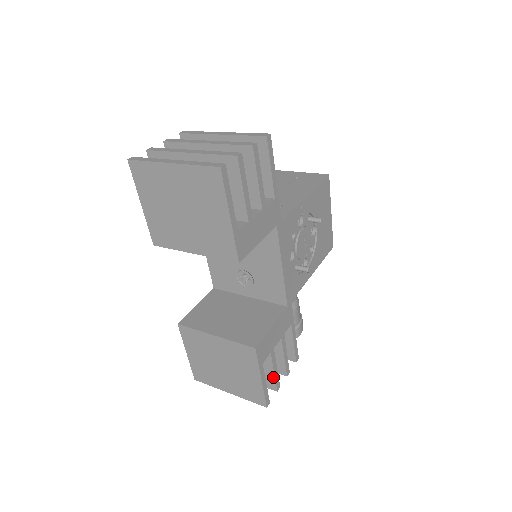
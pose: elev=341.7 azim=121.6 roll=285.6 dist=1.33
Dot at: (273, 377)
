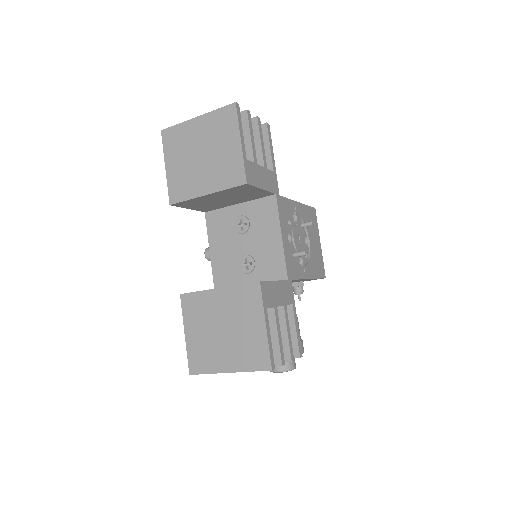
Dot at: (277, 344)
